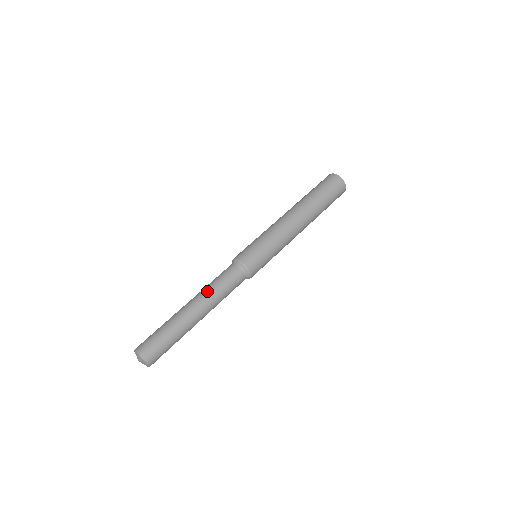
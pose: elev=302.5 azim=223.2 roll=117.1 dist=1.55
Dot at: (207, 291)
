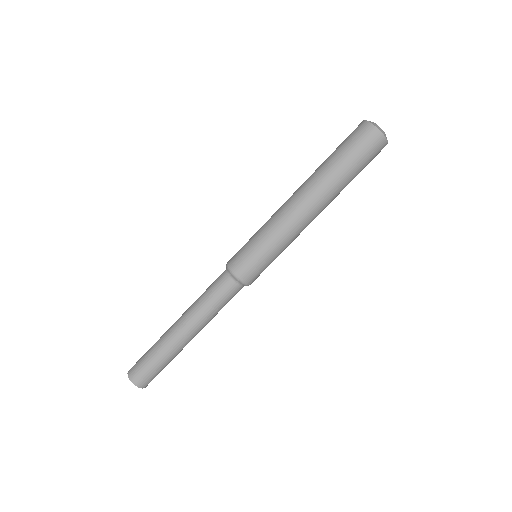
Dot at: (193, 305)
